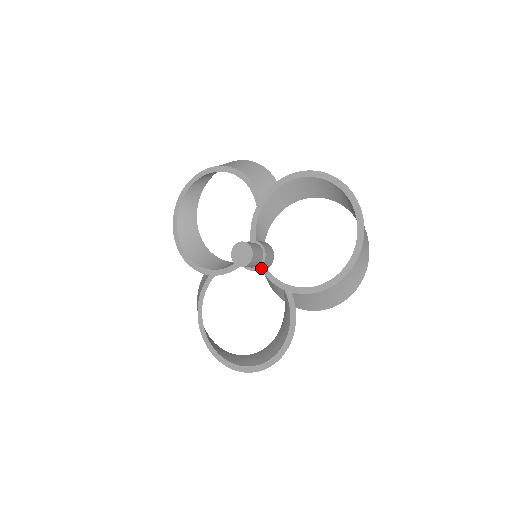
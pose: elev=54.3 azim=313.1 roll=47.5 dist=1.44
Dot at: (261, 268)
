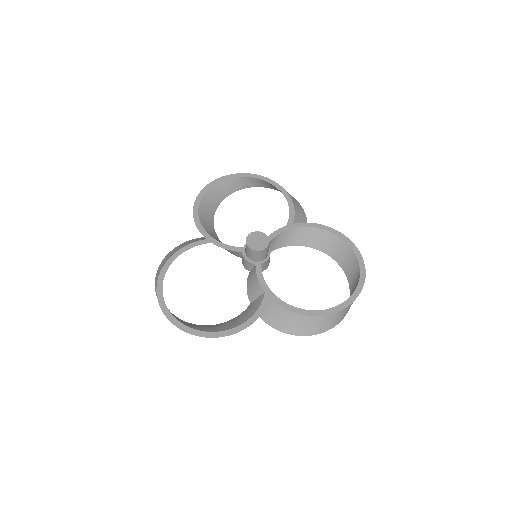
Dot at: (257, 265)
